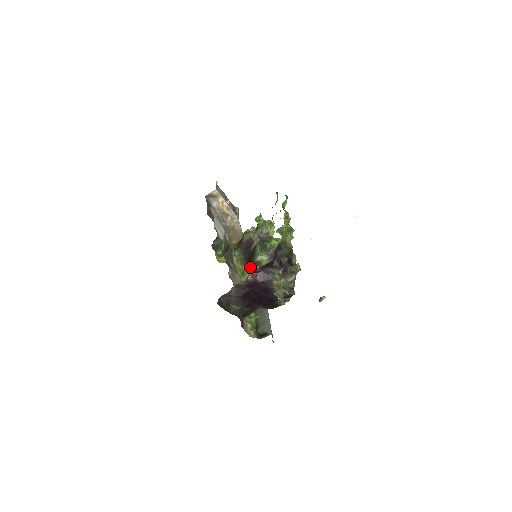
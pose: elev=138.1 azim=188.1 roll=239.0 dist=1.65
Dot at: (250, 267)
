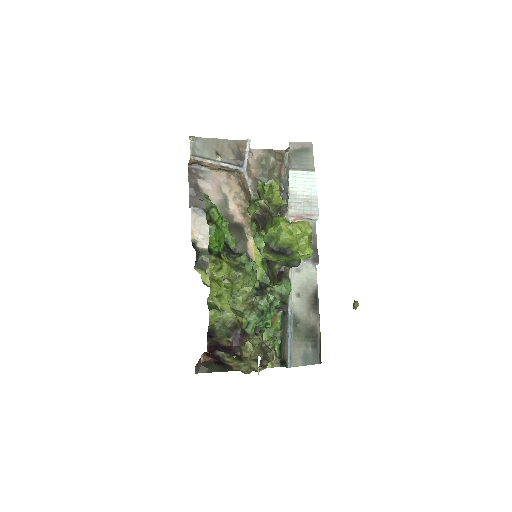
Dot at: occluded
